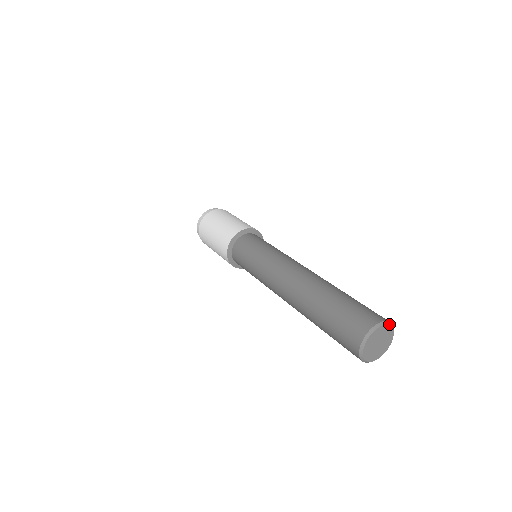
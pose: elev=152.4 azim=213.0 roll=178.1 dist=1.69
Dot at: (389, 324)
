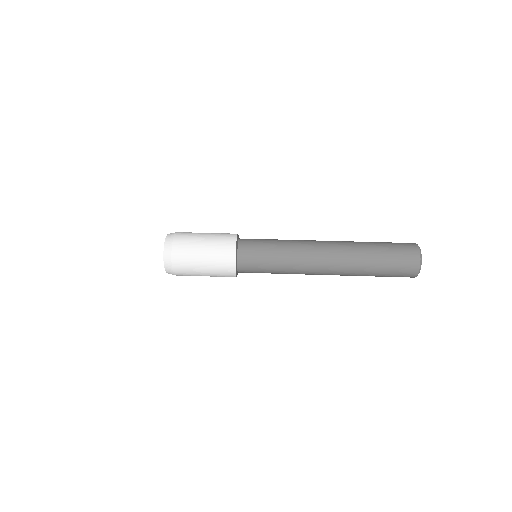
Dot at: occluded
